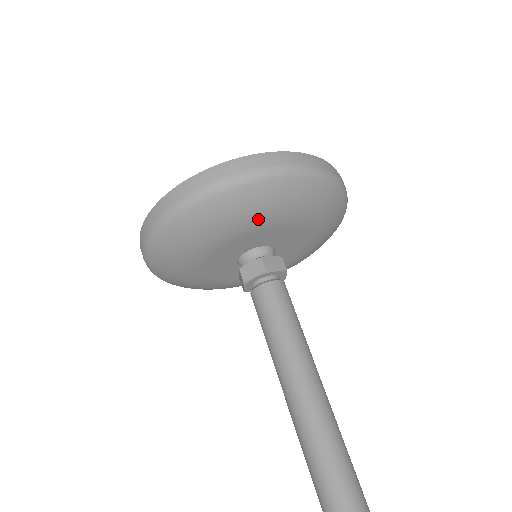
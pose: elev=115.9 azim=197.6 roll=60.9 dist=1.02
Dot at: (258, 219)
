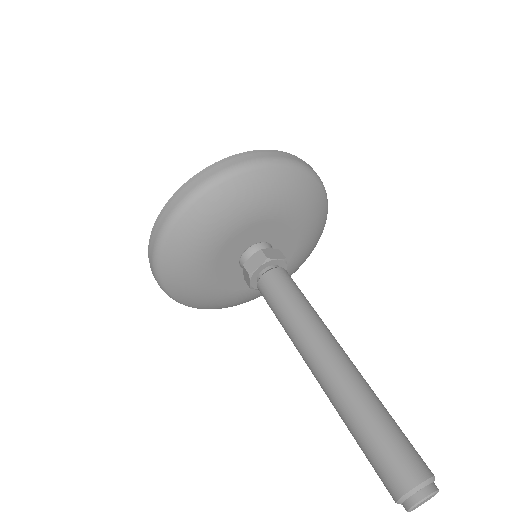
Dot at: (304, 214)
